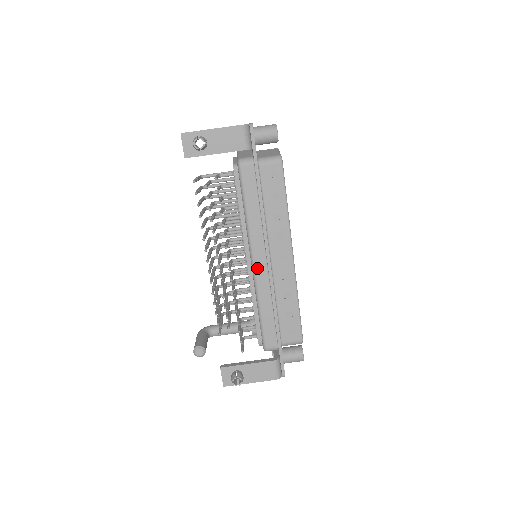
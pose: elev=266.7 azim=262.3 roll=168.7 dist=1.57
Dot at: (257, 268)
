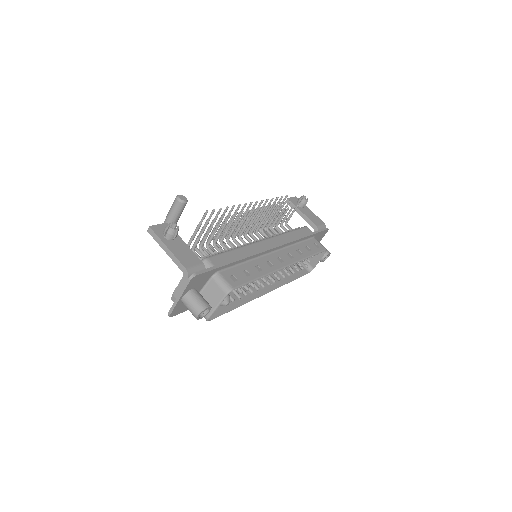
Dot at: (262, 242)
